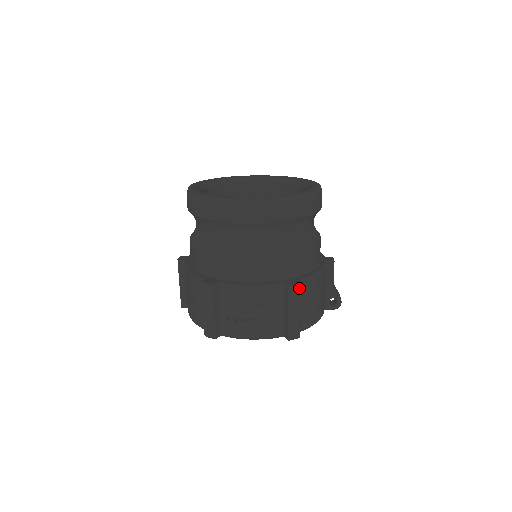
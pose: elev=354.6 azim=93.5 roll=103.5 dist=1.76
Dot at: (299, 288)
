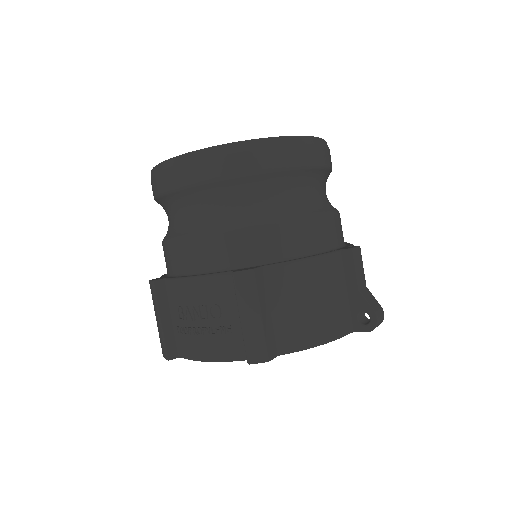
Dot at: (251, 277)
